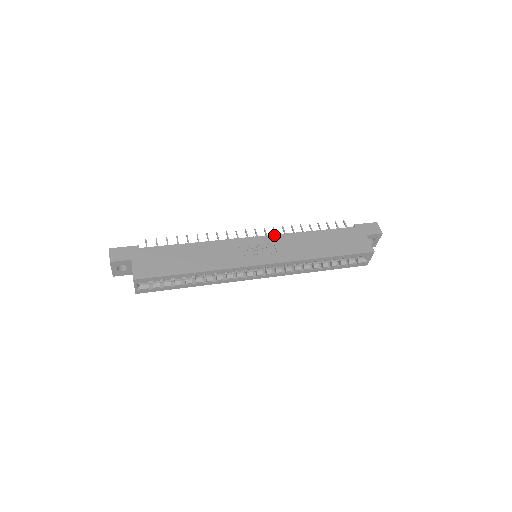
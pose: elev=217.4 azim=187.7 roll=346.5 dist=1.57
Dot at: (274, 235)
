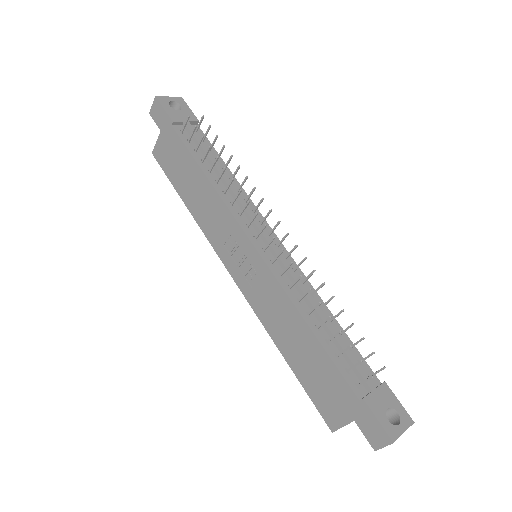
Dot at: (271, 273)
